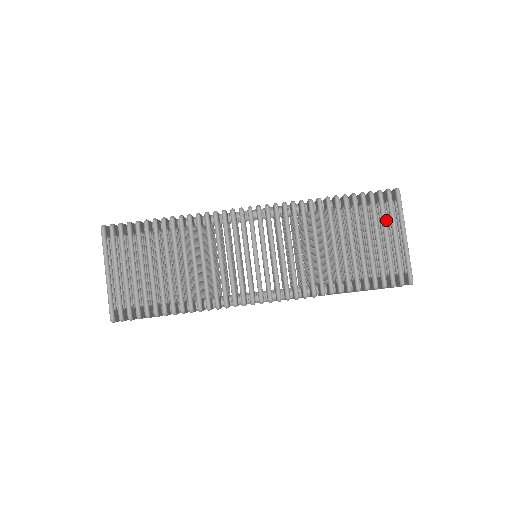
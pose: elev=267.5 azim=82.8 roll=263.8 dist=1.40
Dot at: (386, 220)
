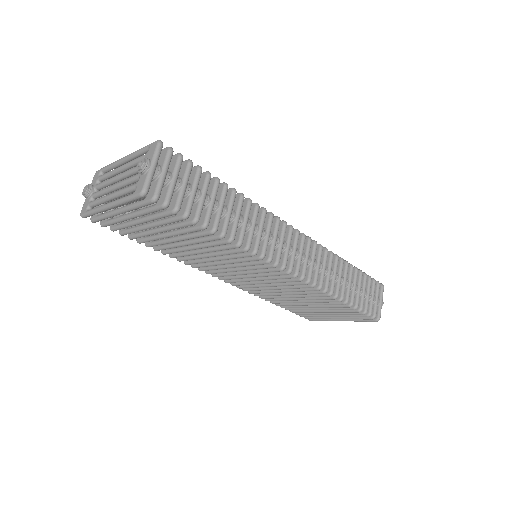
Dot at: (347, 316)
